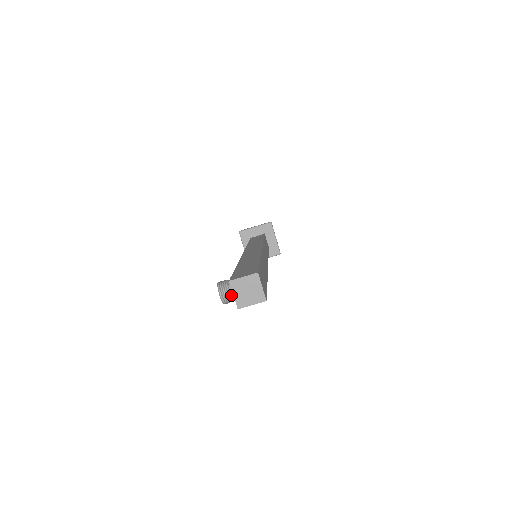
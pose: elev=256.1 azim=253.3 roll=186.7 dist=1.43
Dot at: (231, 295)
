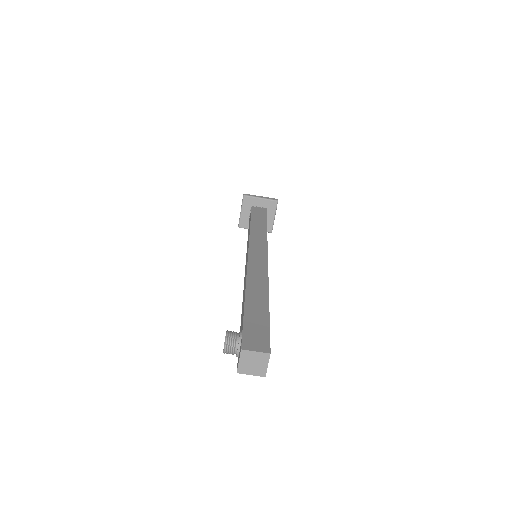
Dot at: (234, 351)
